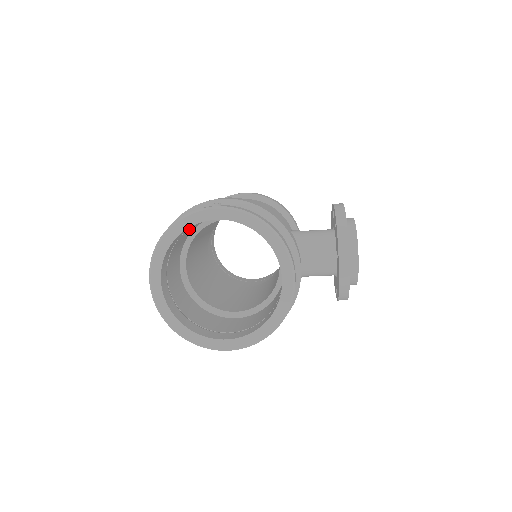
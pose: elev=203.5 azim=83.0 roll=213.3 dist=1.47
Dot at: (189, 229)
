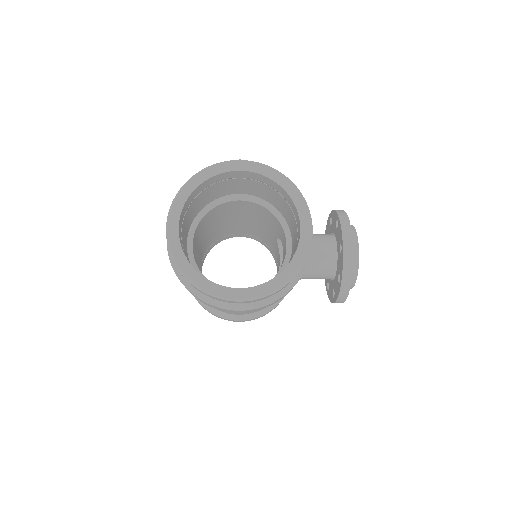
Dot at: (208, 191)
